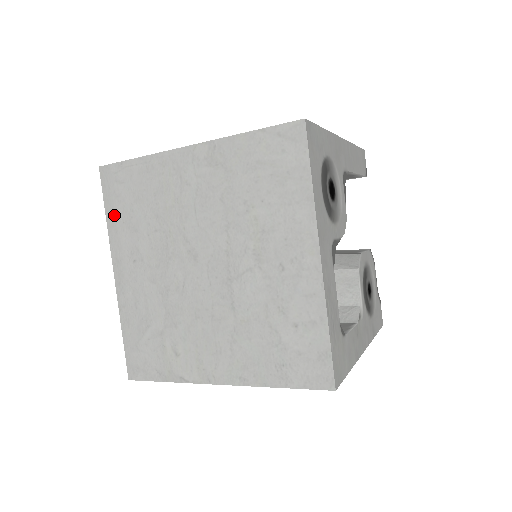
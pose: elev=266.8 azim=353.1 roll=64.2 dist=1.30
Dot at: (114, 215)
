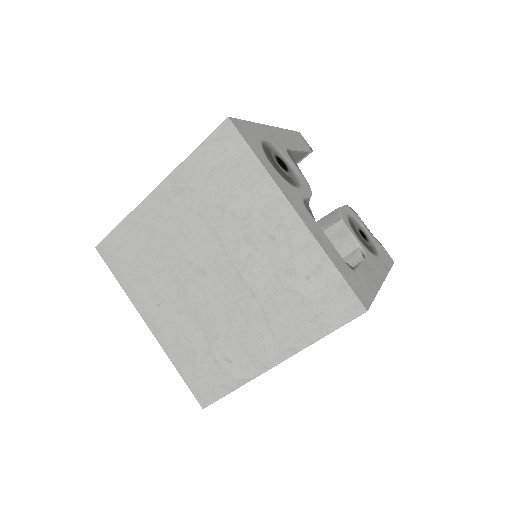
Dot at: (125, 278)
